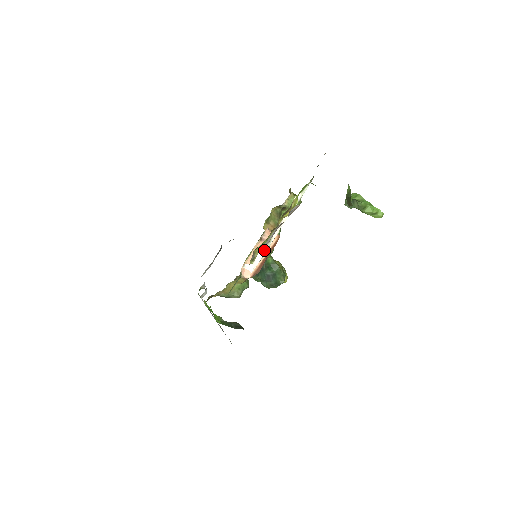
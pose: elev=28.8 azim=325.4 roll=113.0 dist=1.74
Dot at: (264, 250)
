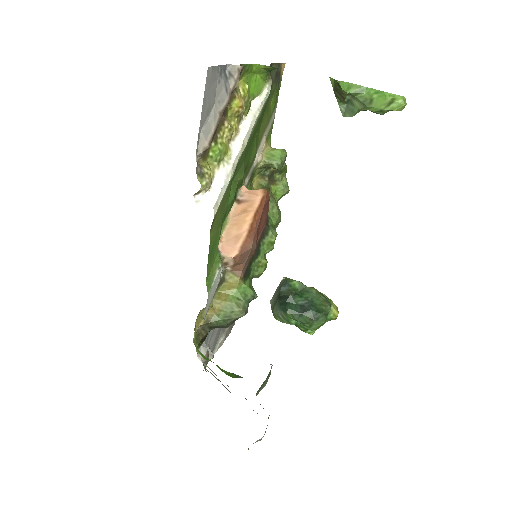
Dot at: (224, 171)
